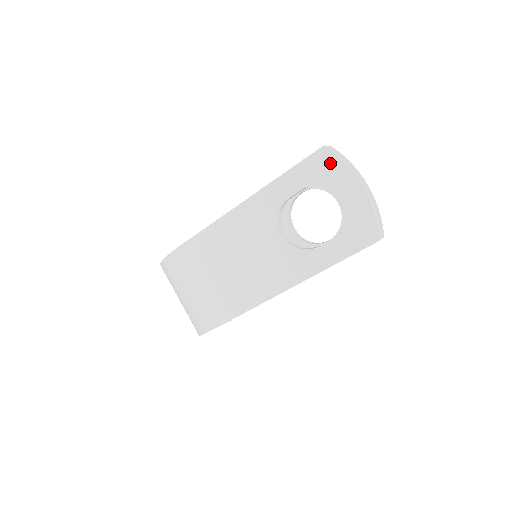
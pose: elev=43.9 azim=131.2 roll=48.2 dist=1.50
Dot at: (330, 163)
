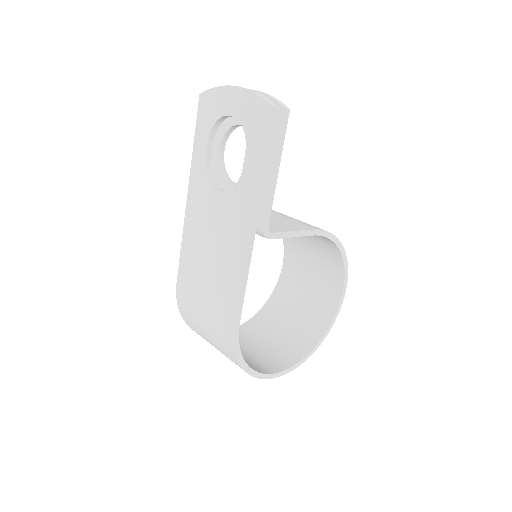
Dot at: (209, 100)
